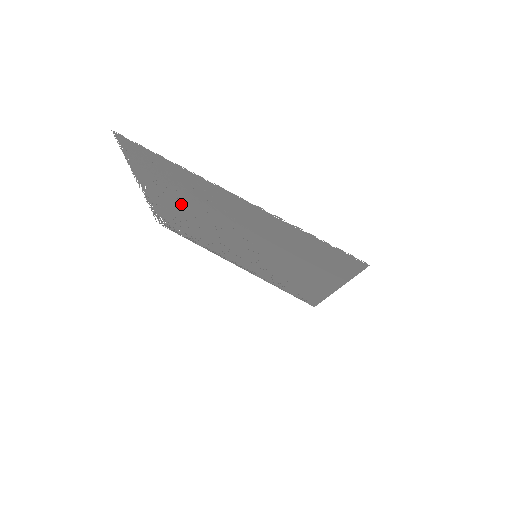
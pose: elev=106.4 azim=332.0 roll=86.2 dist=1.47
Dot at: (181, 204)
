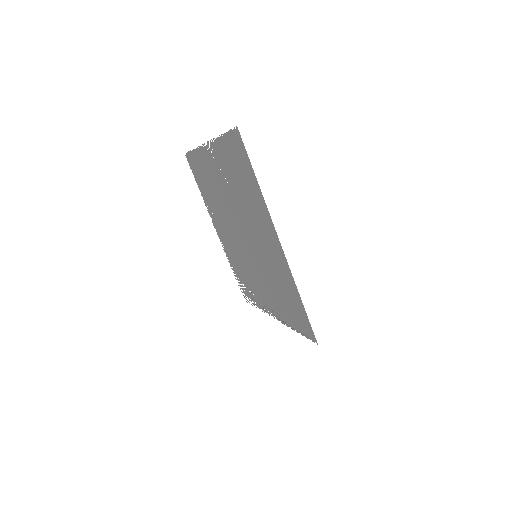
Dot at: (221, 220)
